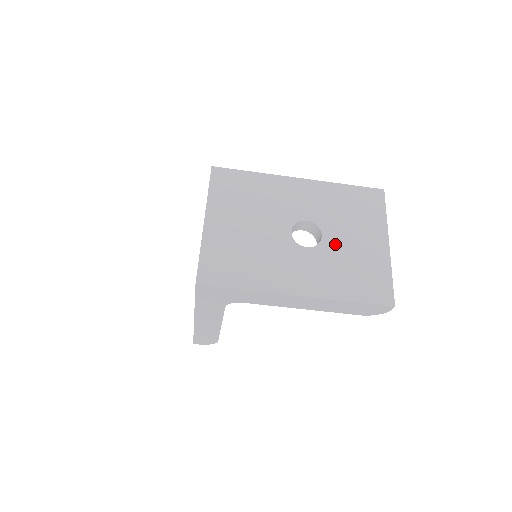
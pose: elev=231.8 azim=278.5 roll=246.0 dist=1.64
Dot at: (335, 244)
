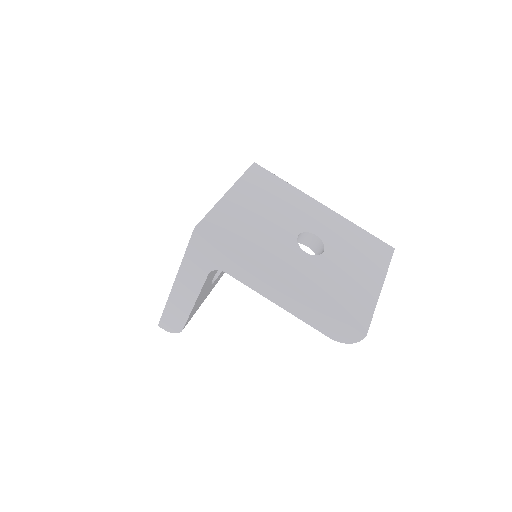
Dot at: (333, 263)
